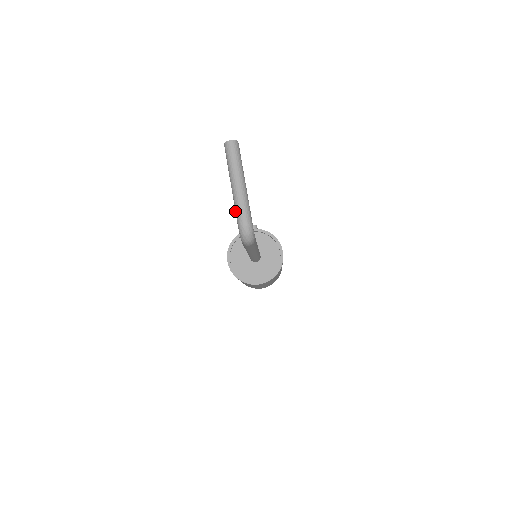
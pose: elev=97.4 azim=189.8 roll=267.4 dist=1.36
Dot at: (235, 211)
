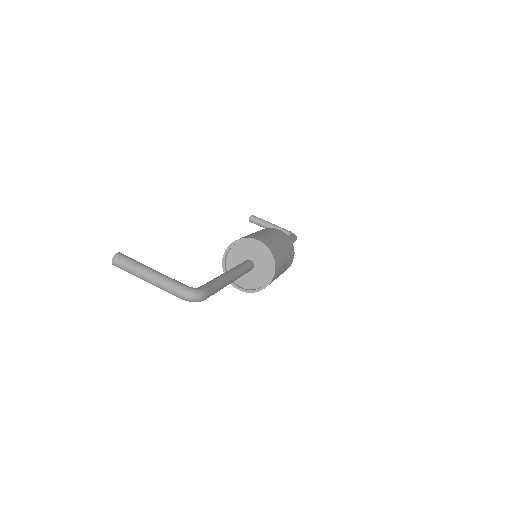
Dot at: (170, 293)
